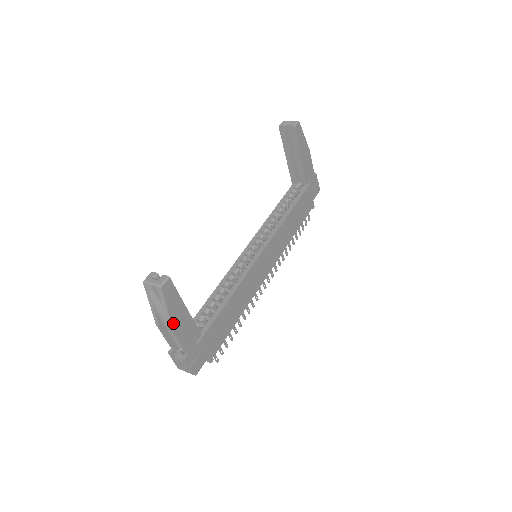
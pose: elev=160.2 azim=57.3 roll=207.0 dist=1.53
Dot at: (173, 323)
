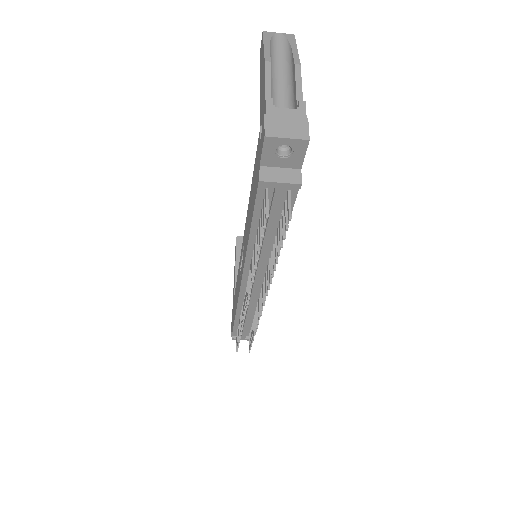
Dot at: (298, 63)
